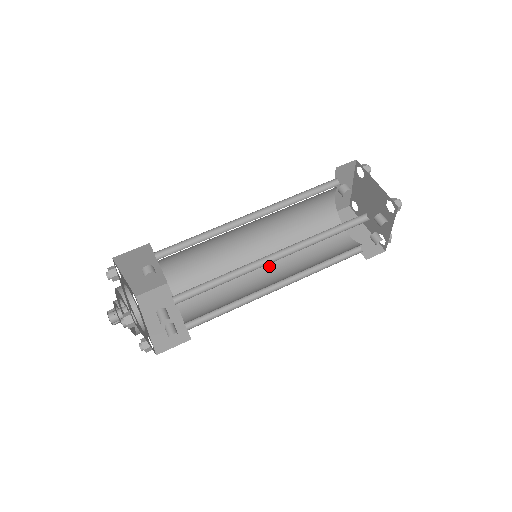
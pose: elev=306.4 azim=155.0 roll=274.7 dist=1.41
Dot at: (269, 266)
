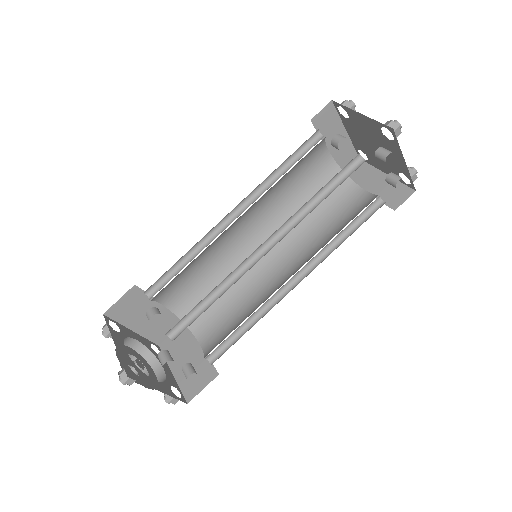
Dot at: (283, 262)
